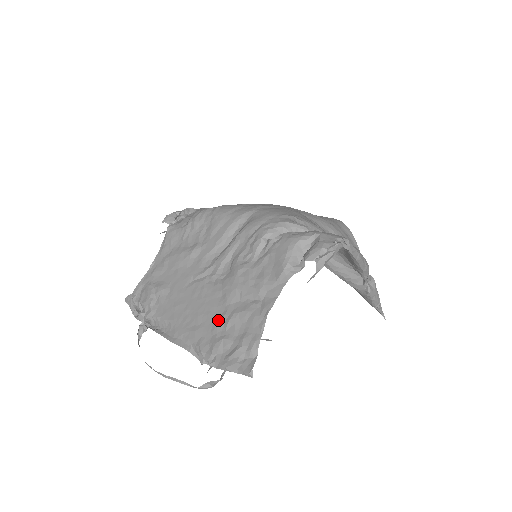
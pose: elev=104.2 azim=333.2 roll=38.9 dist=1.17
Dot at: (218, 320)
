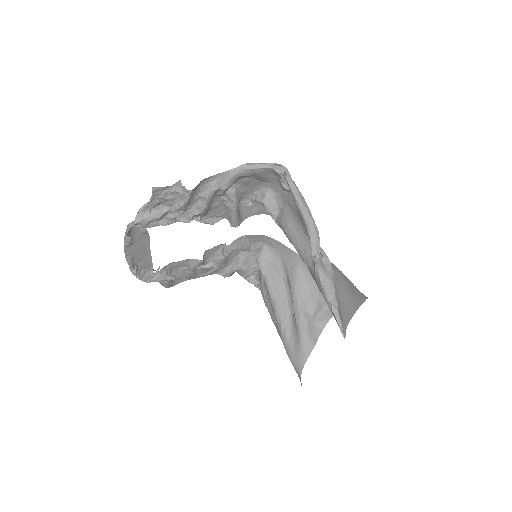
Dot at: (180, 218)
